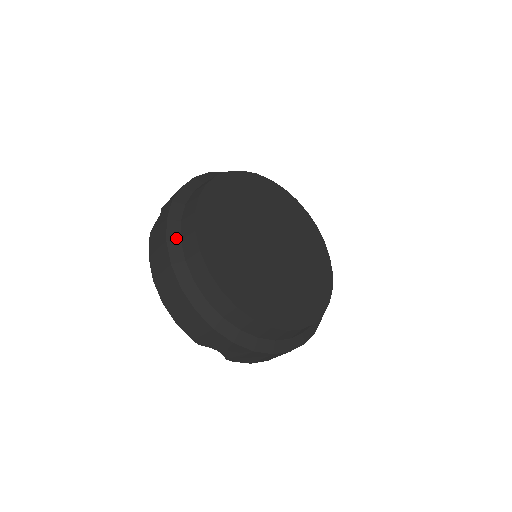
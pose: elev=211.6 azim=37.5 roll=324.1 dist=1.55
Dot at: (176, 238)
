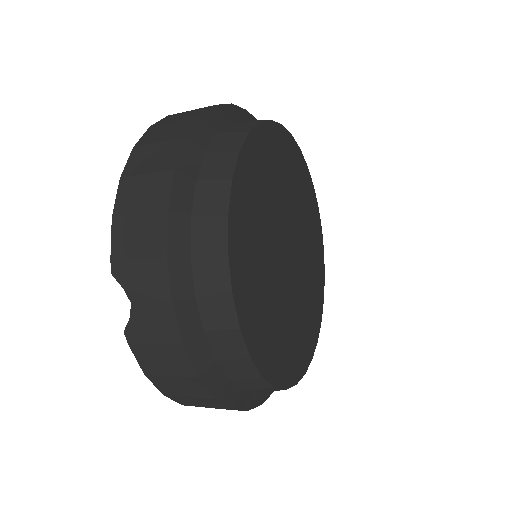
Dot at: (209, 363)
